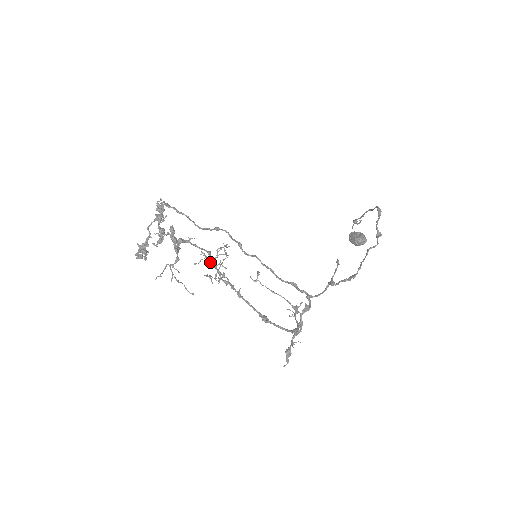
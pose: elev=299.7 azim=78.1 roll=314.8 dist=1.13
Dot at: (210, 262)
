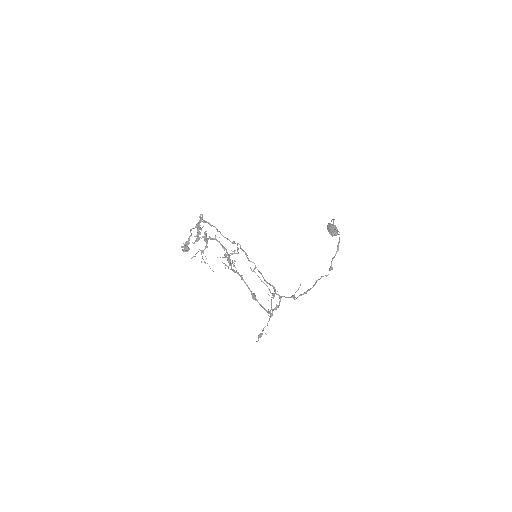
Dot at: (227, 255)
